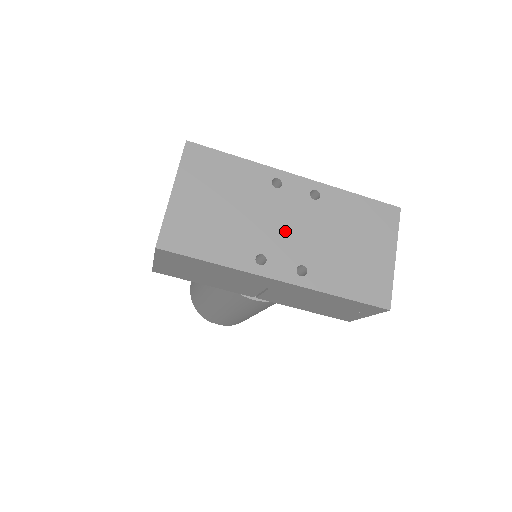
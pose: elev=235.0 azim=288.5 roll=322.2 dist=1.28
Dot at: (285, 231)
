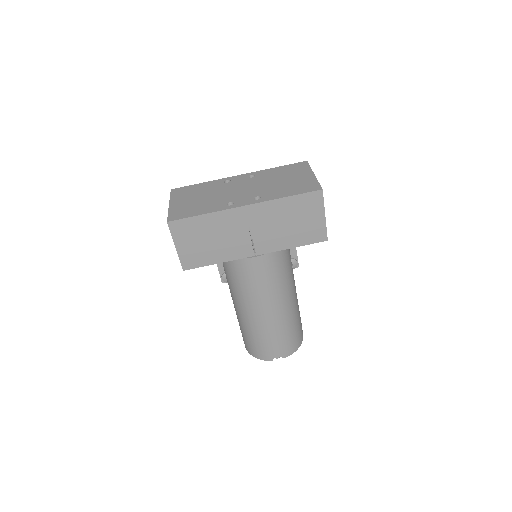
Dot at: (240, 191)
